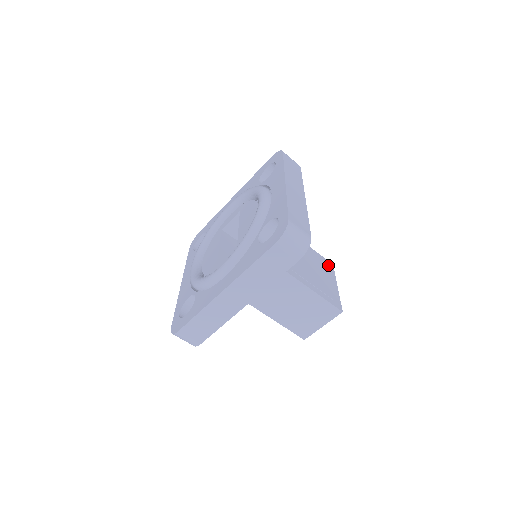
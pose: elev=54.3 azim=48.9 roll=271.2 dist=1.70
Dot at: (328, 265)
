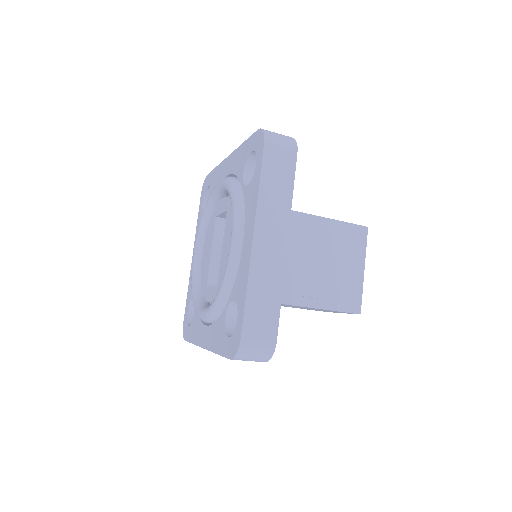
Dot at: (358, 235)
